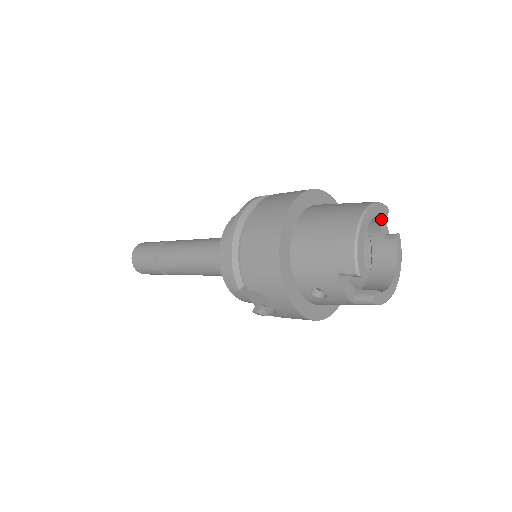
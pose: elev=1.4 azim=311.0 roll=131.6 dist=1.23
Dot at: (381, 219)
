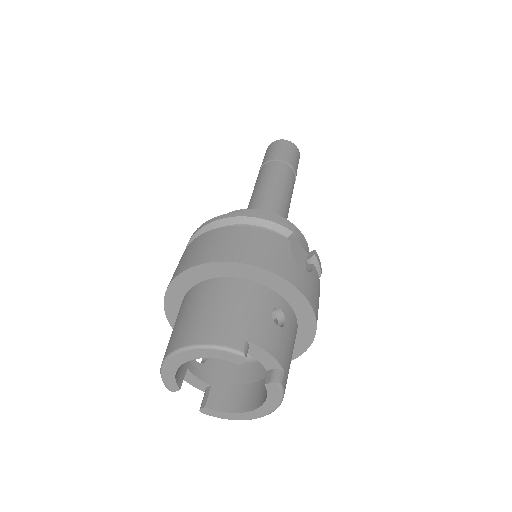
Dot at: (261, 353)
